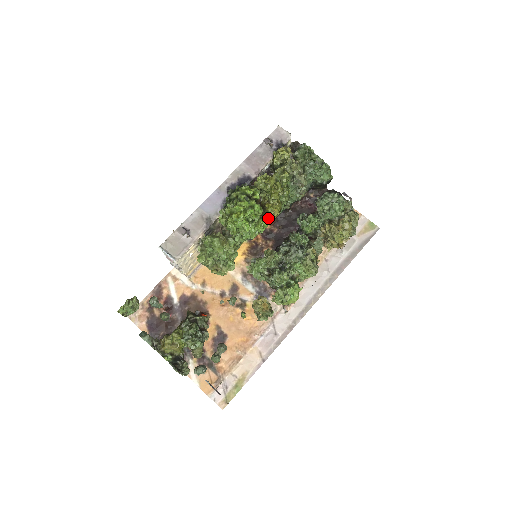
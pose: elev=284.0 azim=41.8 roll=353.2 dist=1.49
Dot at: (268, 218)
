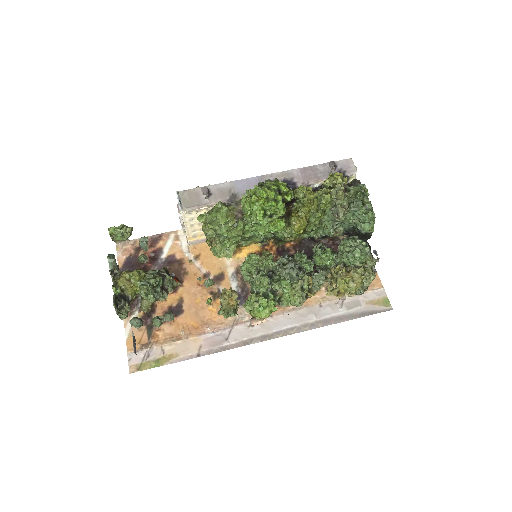
Dot at: (289, 229)
